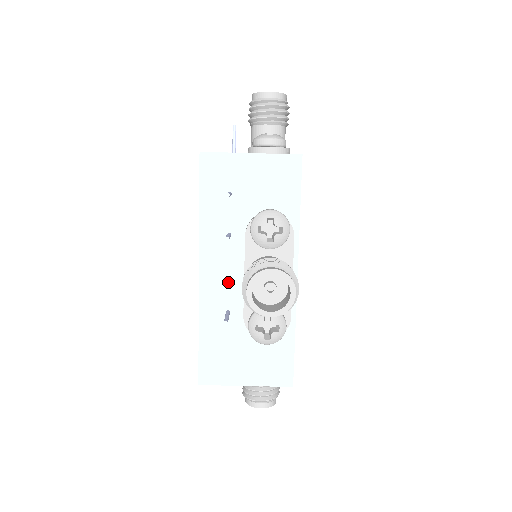
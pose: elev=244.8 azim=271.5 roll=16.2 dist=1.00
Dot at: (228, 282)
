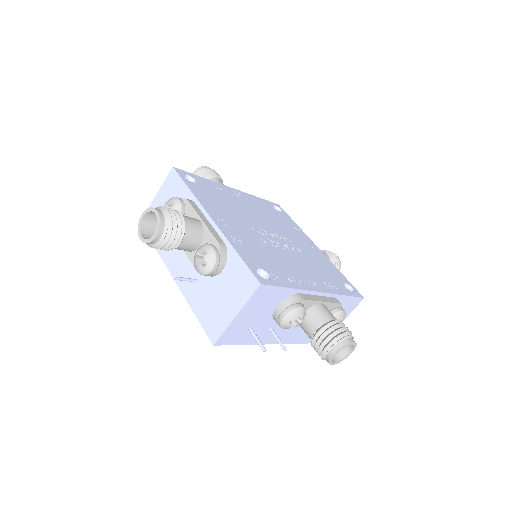
Dot at: (293, 330)
